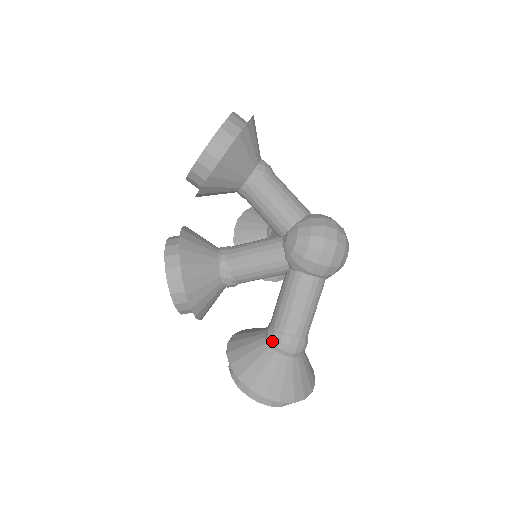
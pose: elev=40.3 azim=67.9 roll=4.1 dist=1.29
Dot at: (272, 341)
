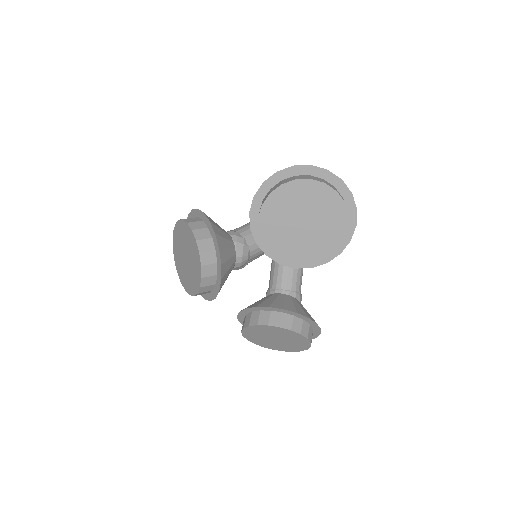
Dot at: occluded
